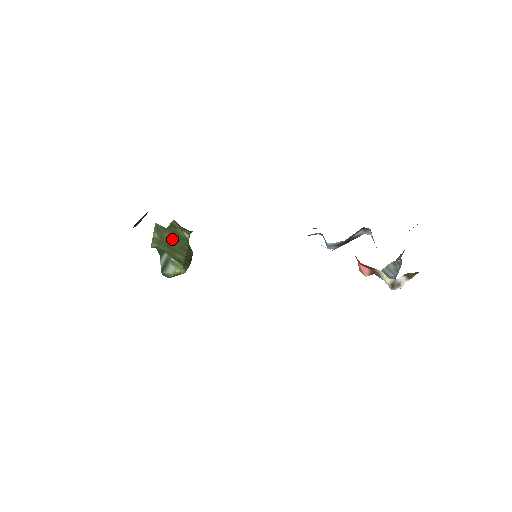
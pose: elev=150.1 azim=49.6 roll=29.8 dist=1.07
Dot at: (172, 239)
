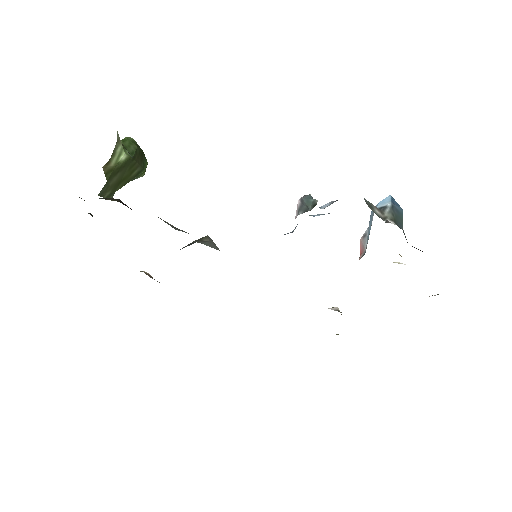
Dot at: (118, 176)
